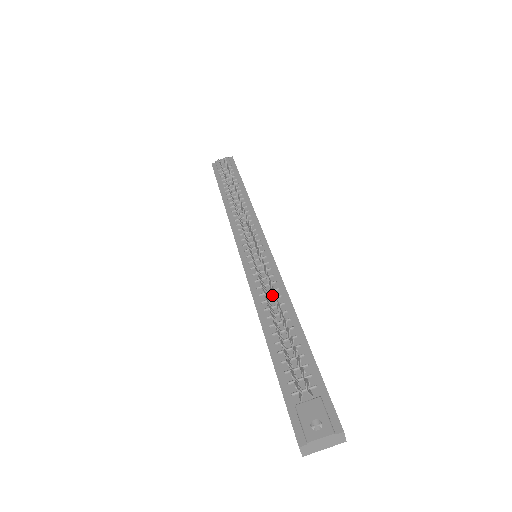
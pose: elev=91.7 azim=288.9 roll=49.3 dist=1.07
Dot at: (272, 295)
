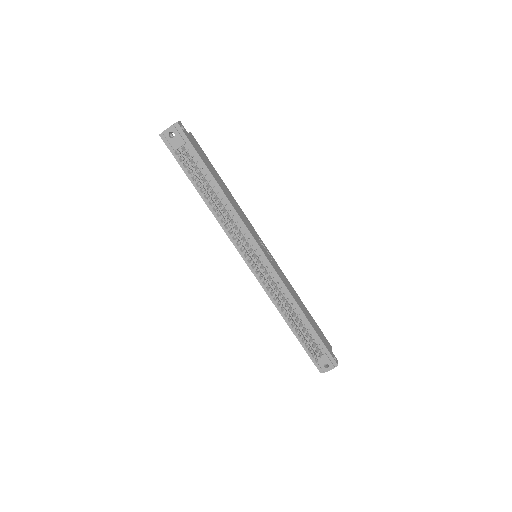
Dot at: (283, 298)
